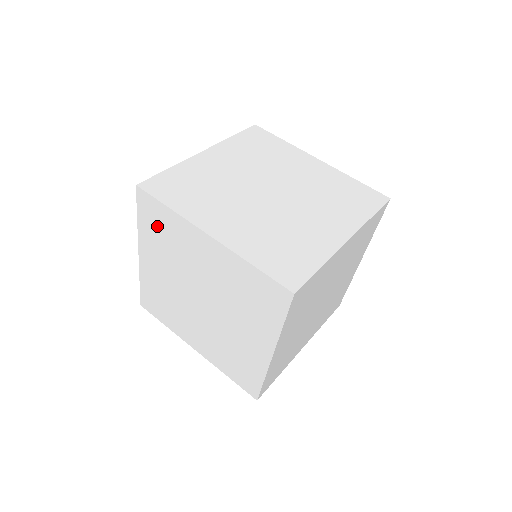
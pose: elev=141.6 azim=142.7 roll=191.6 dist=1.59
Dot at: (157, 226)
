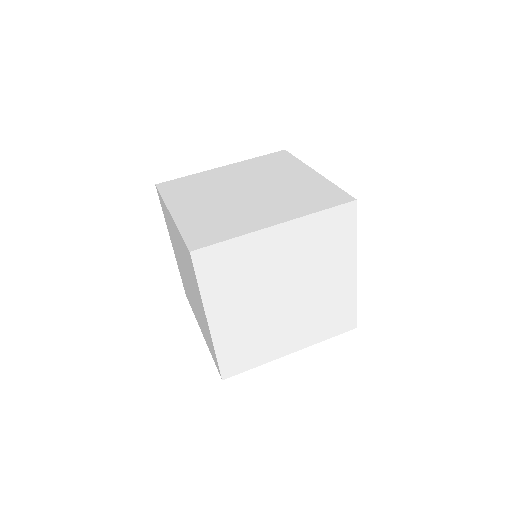
Dot at: occluded
